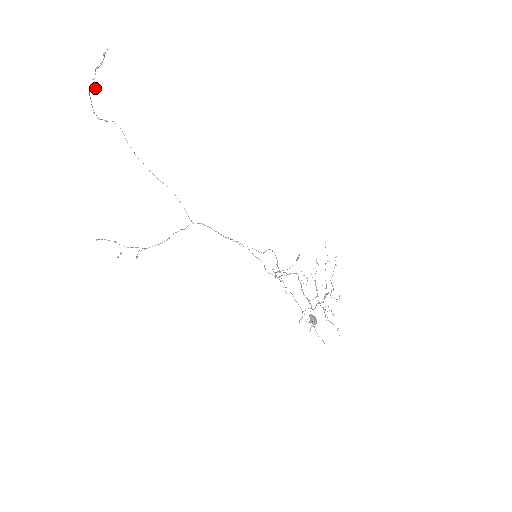
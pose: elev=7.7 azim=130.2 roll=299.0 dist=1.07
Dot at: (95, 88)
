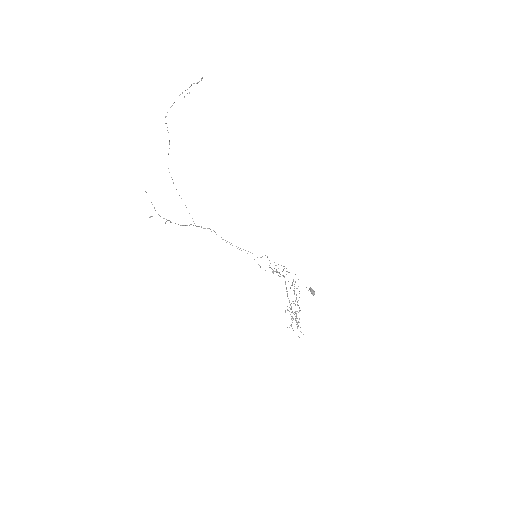
Dot at: occluded
